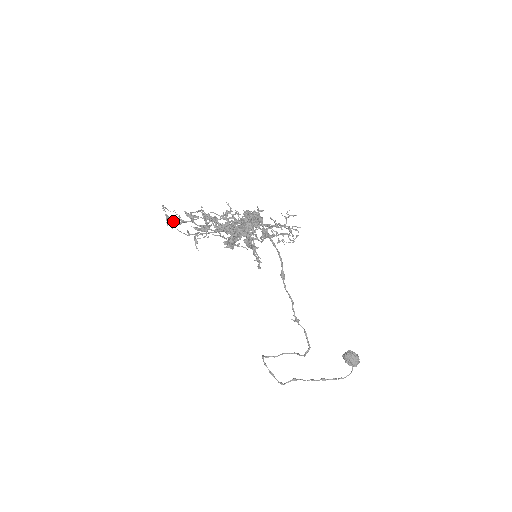
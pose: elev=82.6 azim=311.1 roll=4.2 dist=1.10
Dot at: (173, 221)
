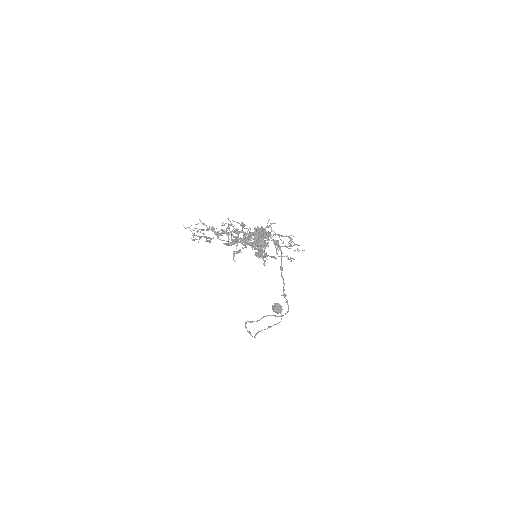
Dot at: (208, 240)
